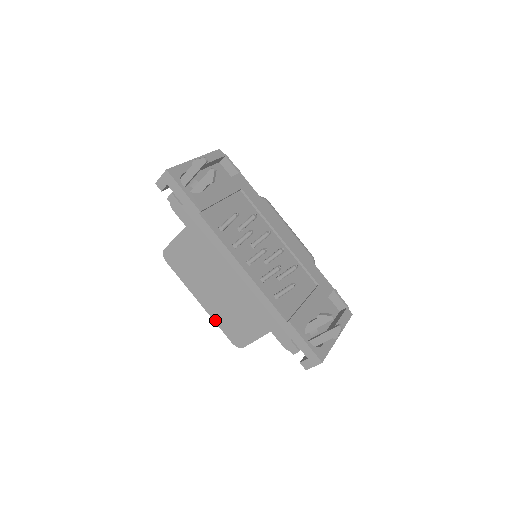
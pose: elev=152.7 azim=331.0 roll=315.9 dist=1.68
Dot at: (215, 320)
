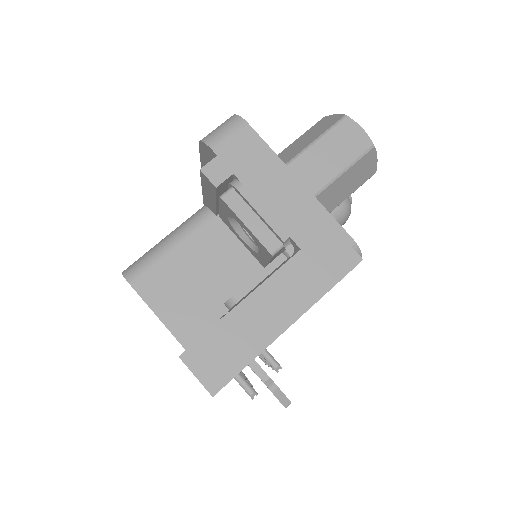
Dot at: occluded
